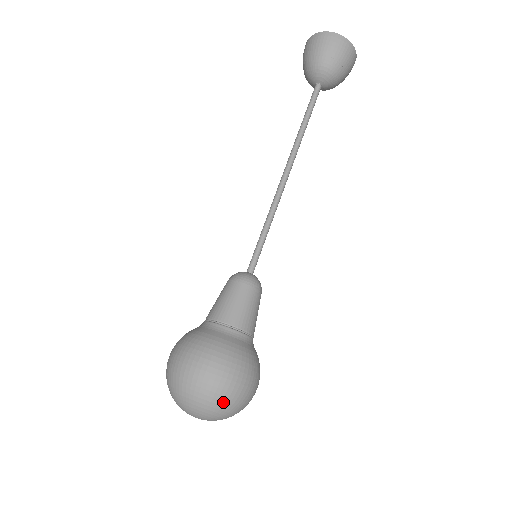
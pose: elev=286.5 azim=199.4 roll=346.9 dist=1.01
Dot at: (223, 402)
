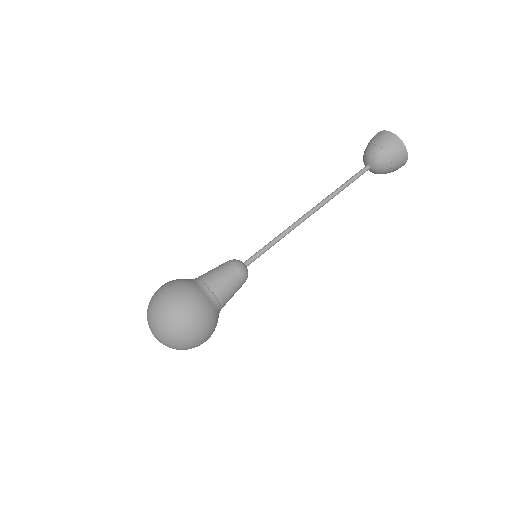
Dot at: (158, 309)
